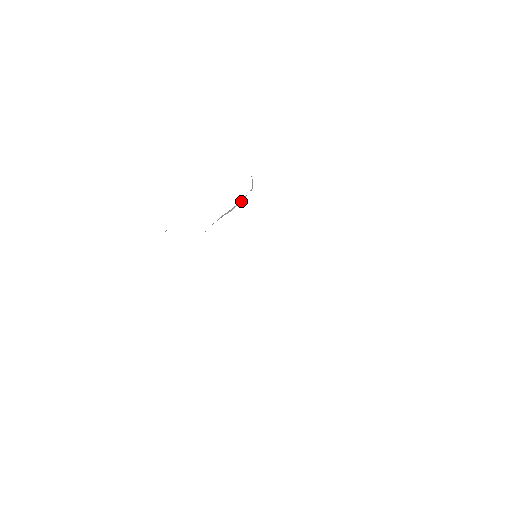
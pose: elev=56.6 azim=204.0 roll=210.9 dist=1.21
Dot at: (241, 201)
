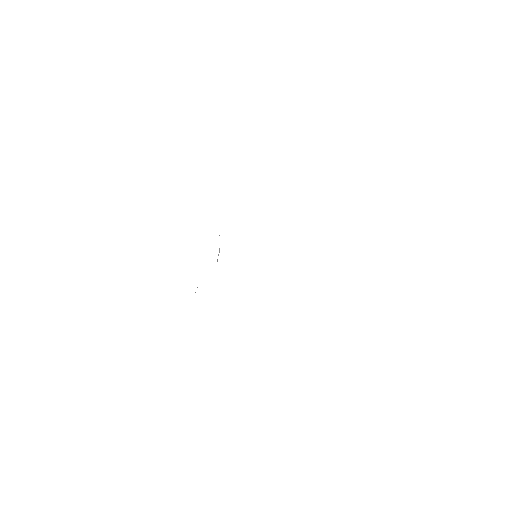
Dot at: occluded
